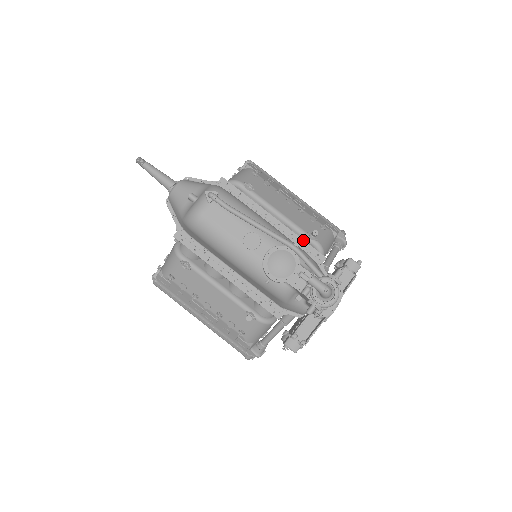
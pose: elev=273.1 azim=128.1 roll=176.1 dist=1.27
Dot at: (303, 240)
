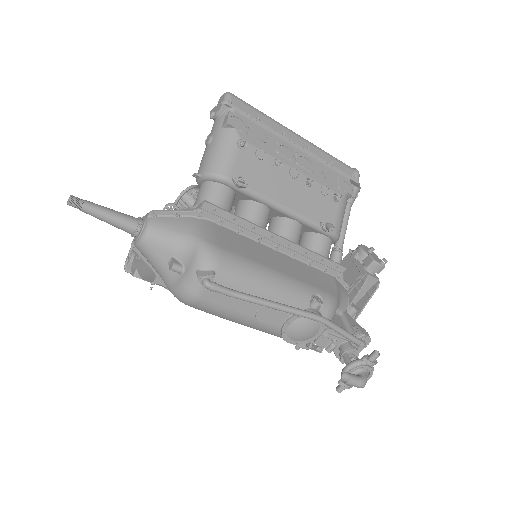
Dot at: (320, 256)
